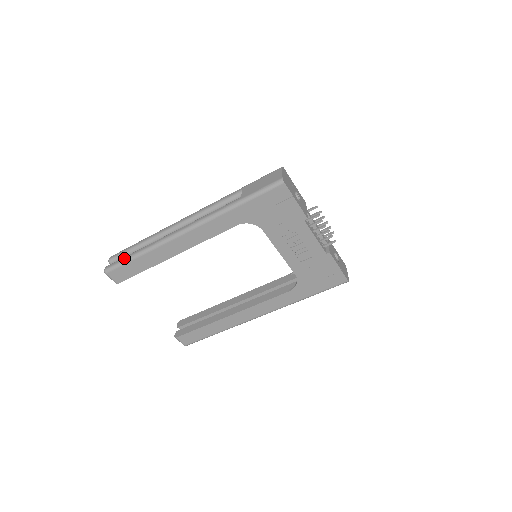
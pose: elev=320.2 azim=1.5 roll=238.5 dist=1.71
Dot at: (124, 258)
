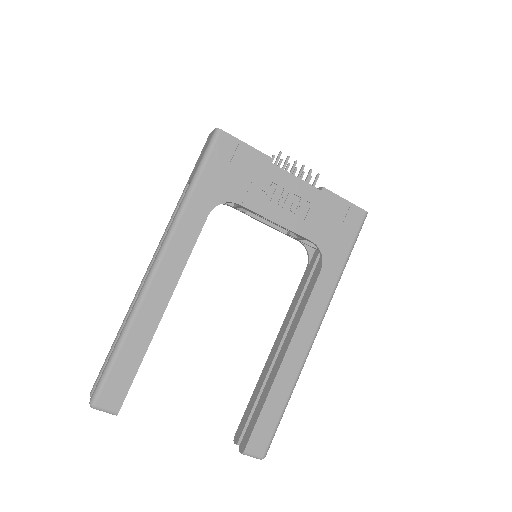
Dot at: occluded
